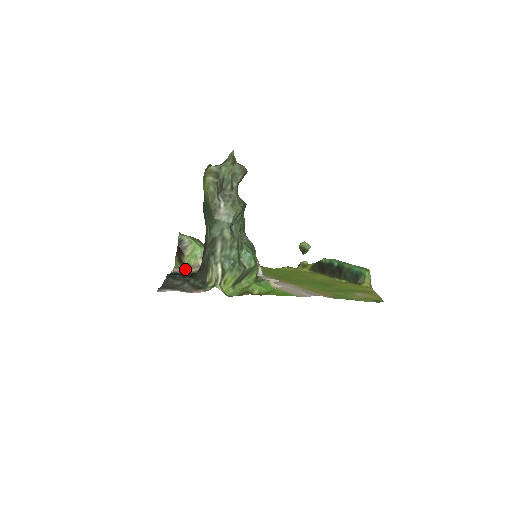
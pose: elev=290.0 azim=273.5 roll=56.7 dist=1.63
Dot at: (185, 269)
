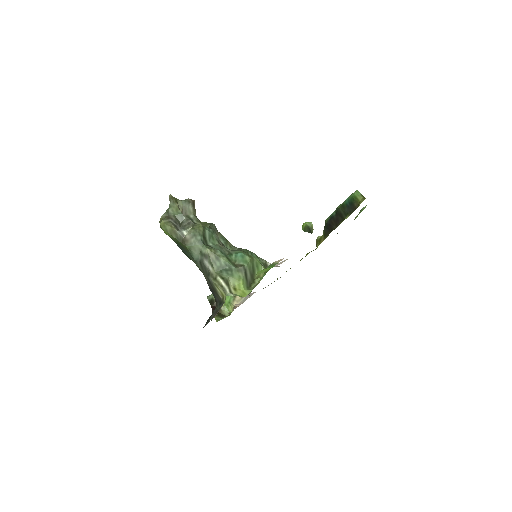
Dot at: occluded
